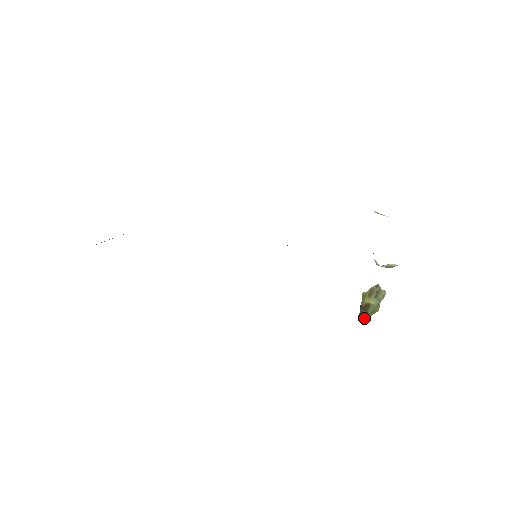
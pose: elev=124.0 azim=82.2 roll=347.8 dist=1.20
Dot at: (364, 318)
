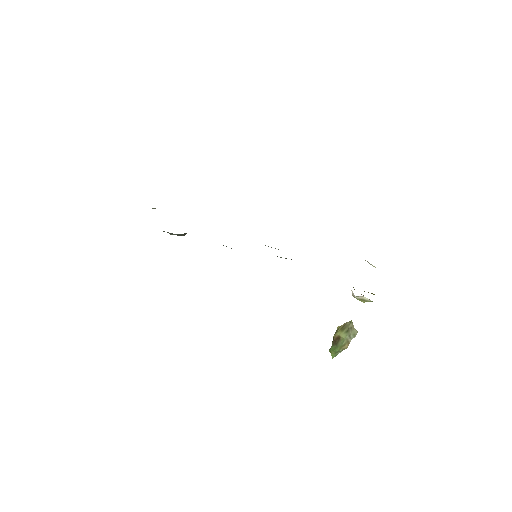
Dot at: (333, 353)
